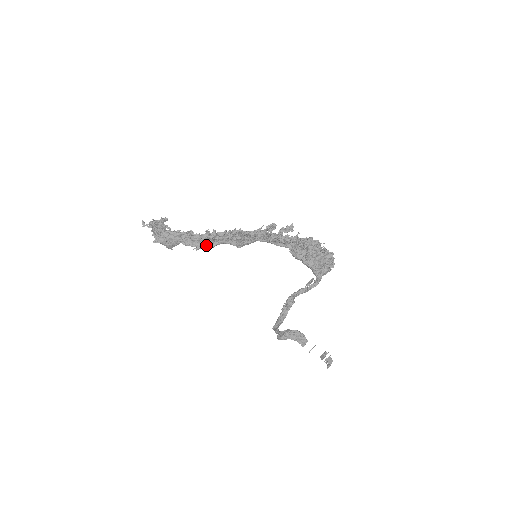
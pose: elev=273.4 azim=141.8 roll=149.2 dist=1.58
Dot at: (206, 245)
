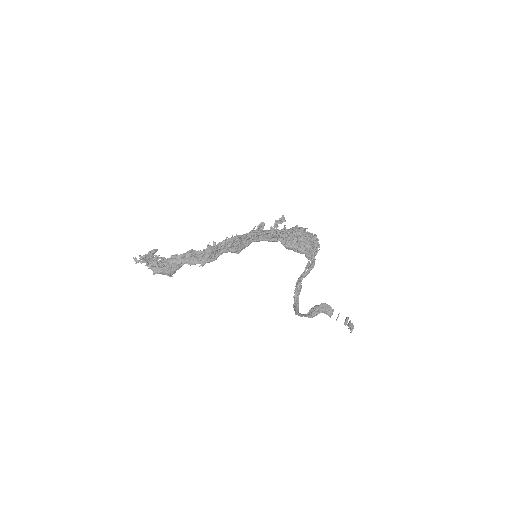
Dot at: (210, 259)
